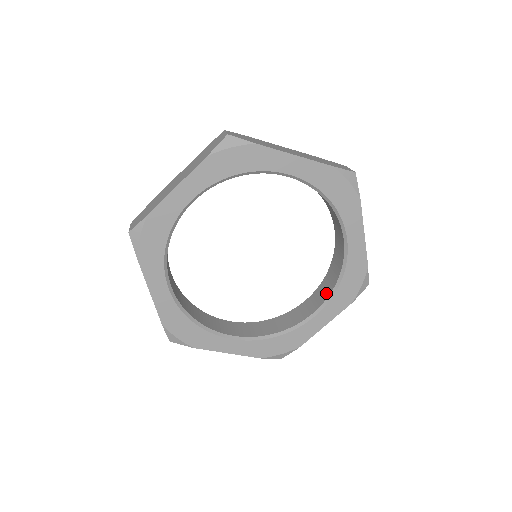
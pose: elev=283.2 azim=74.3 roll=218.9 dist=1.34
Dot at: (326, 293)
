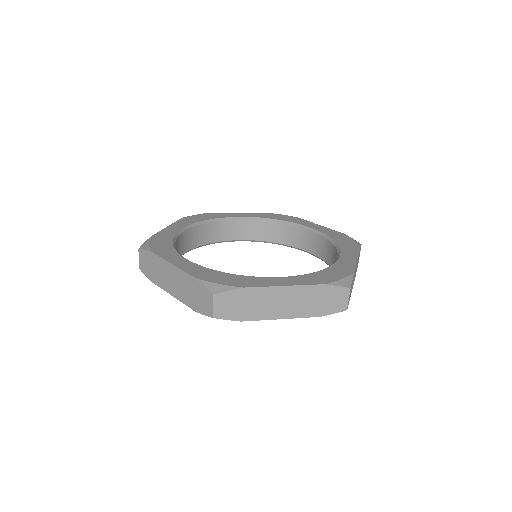
Dot at: occluded
